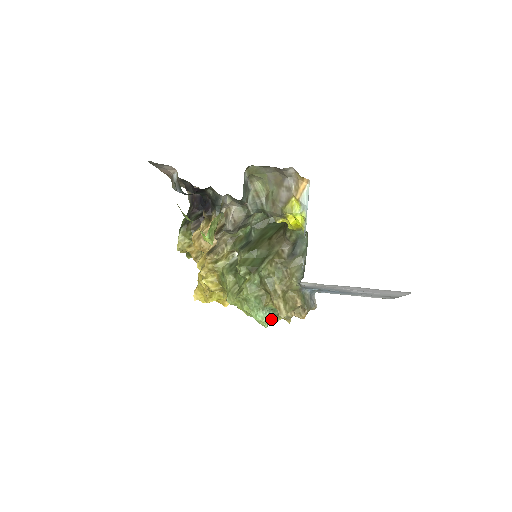
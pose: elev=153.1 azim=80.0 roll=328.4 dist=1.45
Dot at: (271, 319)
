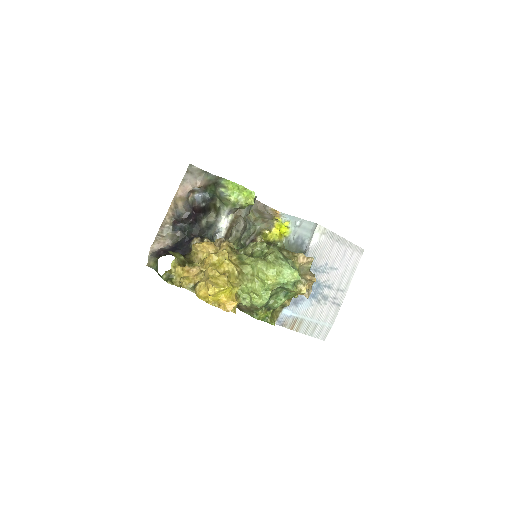
Dot at: (294, 285)
